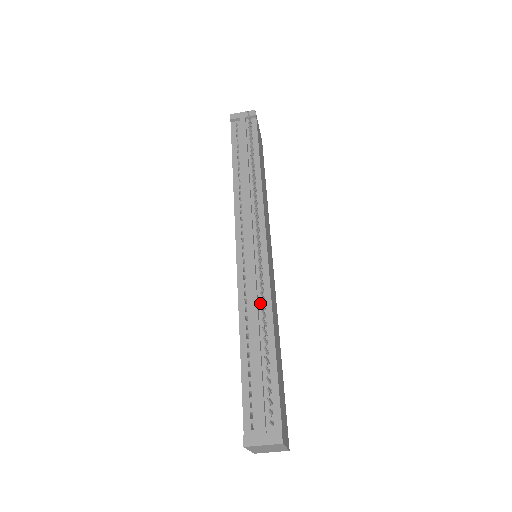
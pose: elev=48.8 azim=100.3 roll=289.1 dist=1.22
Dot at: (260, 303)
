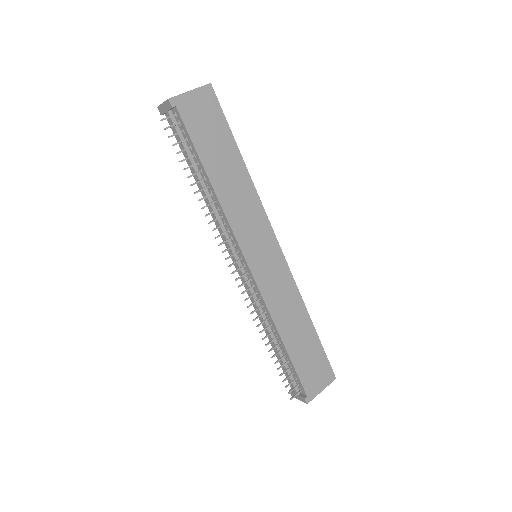
Dot at: (265, 314)
